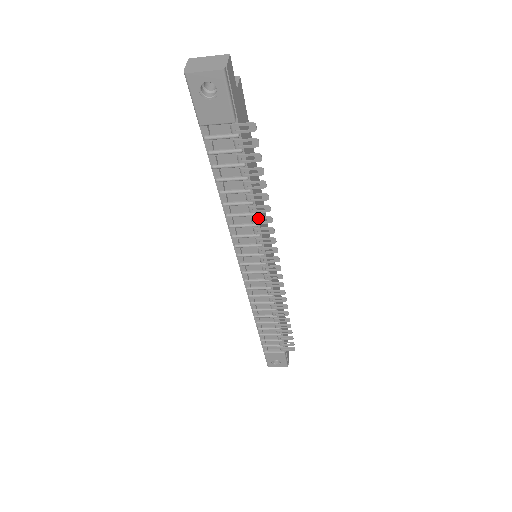
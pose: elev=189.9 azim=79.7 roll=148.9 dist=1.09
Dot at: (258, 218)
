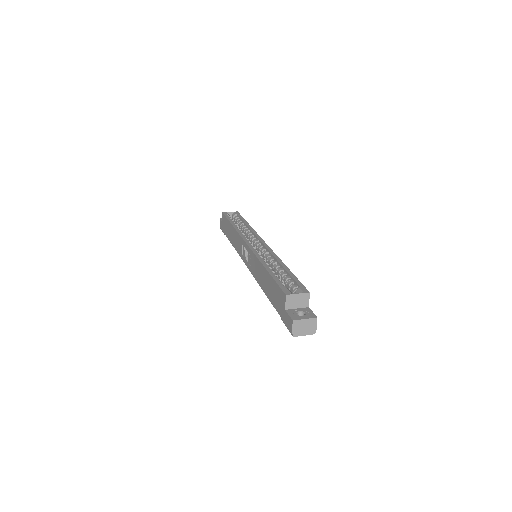
Dot at: occluded
